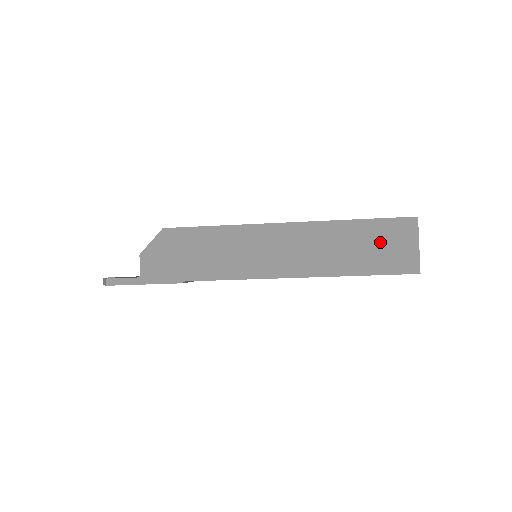
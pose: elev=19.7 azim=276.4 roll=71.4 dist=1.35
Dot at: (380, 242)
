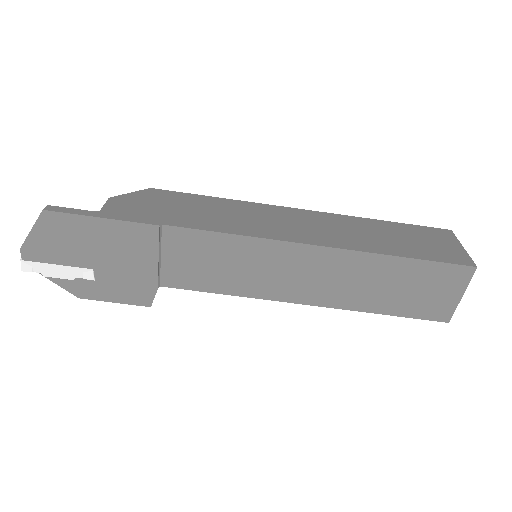
Dot at: (417, 238)
